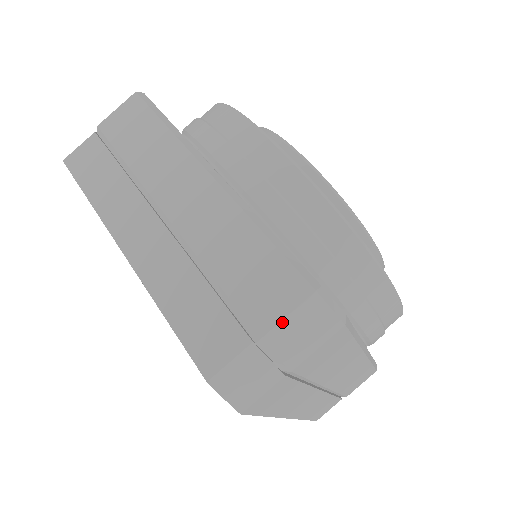
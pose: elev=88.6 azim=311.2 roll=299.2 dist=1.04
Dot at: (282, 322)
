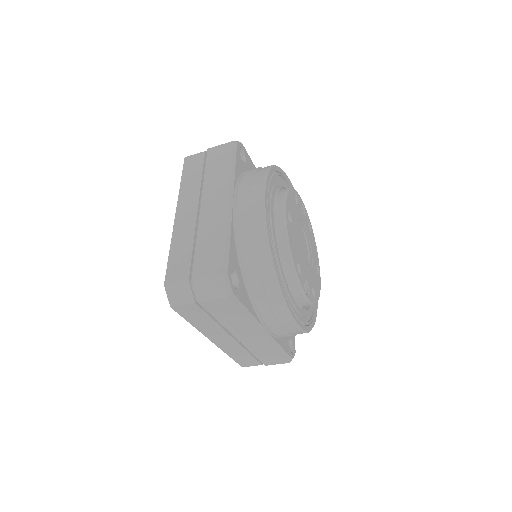
Dot at: (275, 364)
